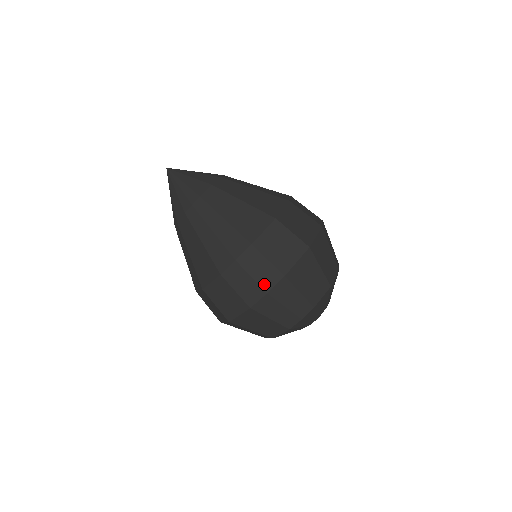
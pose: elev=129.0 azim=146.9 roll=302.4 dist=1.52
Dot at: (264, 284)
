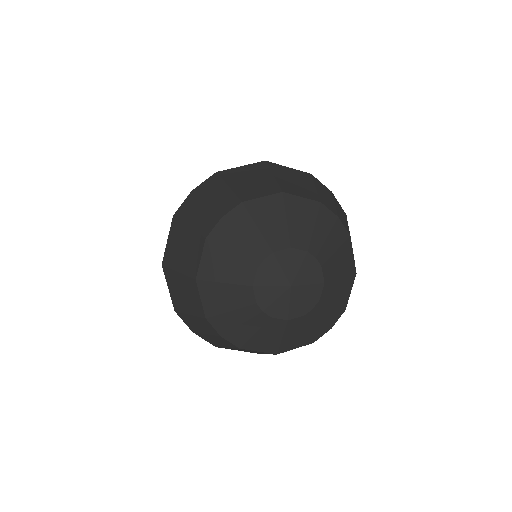
Dot at: occluded
